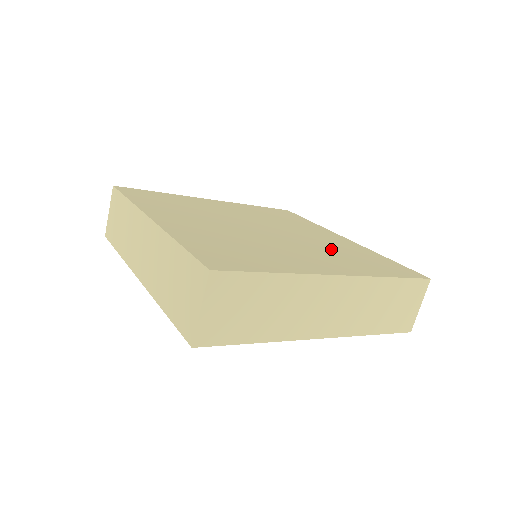
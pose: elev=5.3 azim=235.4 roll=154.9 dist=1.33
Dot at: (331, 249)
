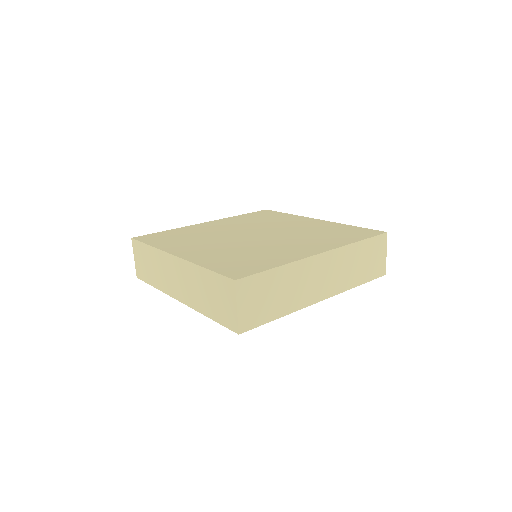
Dot at: (309, 234)
